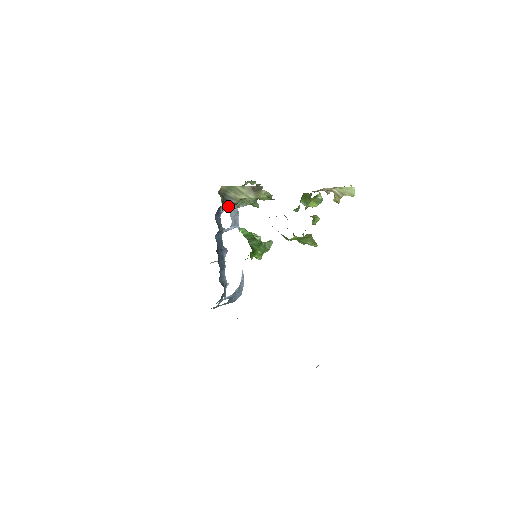
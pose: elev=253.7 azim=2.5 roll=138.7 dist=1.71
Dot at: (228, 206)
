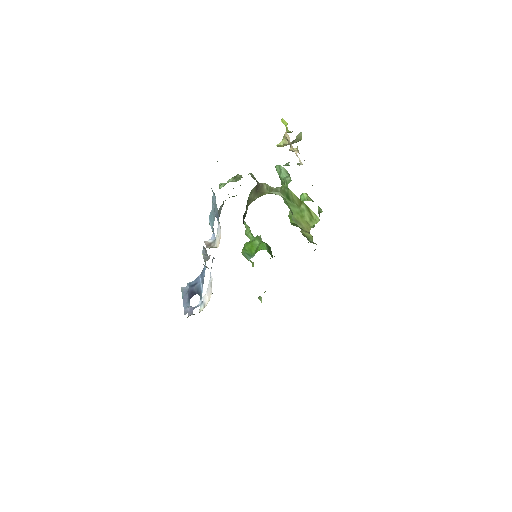
Dot at: (220, 213)
